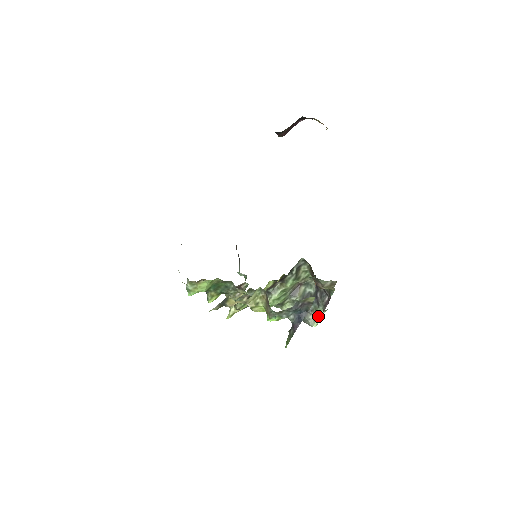
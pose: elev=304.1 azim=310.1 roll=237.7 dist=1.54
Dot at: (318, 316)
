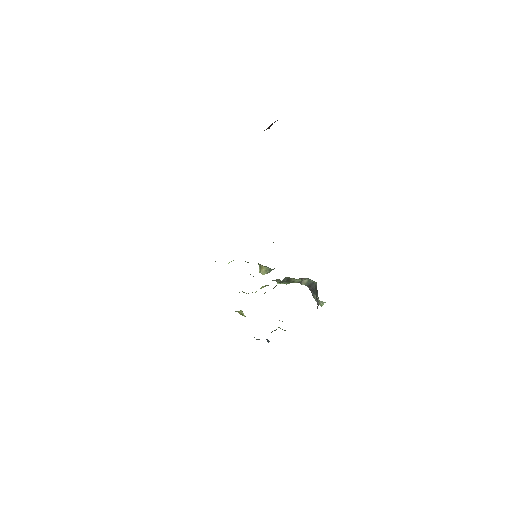
Dot at: (321, 302)
